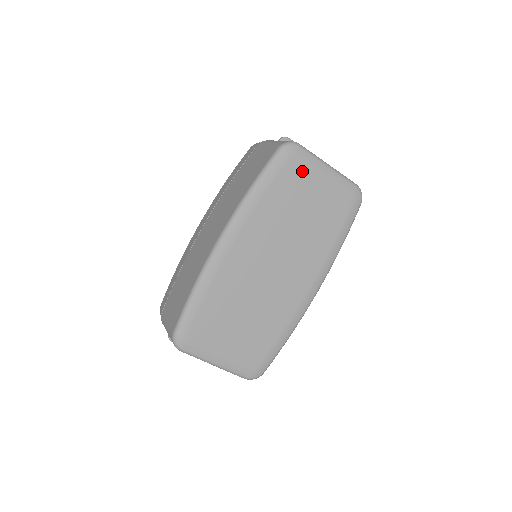
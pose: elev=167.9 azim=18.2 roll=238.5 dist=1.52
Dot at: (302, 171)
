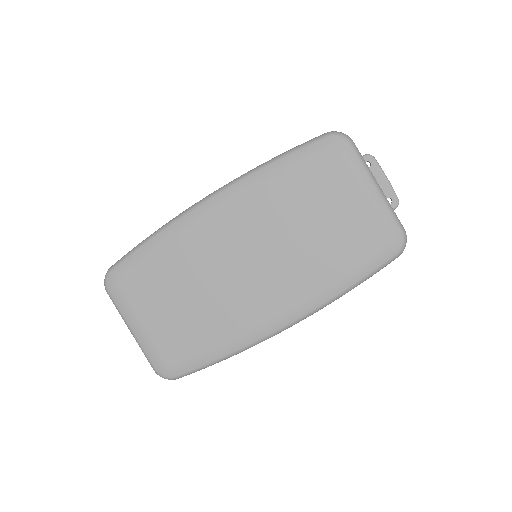
Dot at: (338, 173)
